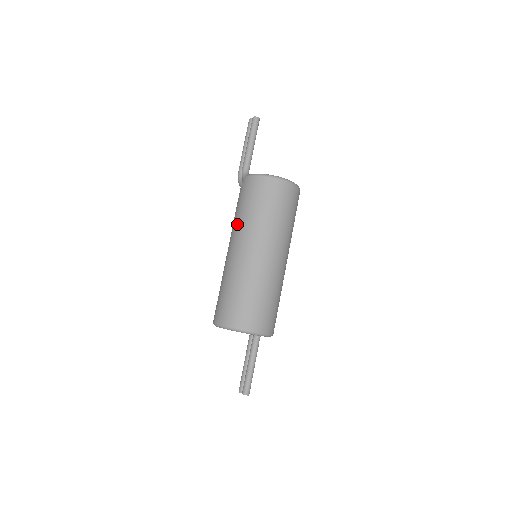
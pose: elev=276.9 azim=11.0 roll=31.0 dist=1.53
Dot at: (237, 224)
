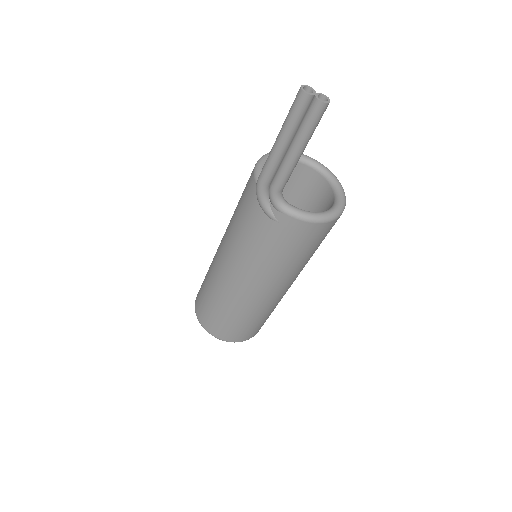
Dot at: (259, 267)
